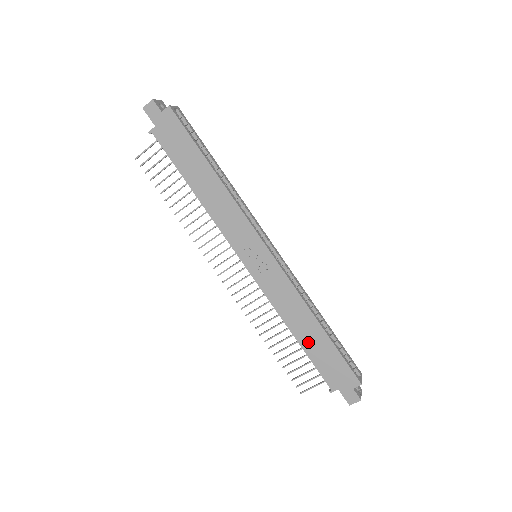
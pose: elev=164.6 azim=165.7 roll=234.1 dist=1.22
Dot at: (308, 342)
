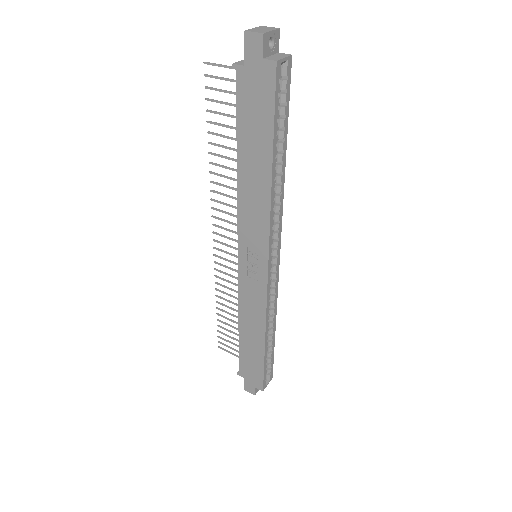
Dot at: (246, 341)
